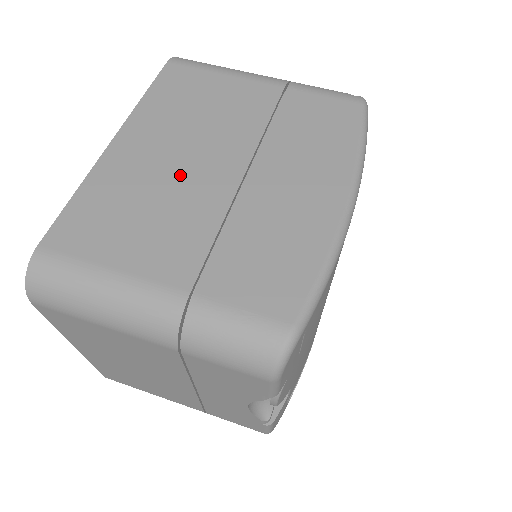
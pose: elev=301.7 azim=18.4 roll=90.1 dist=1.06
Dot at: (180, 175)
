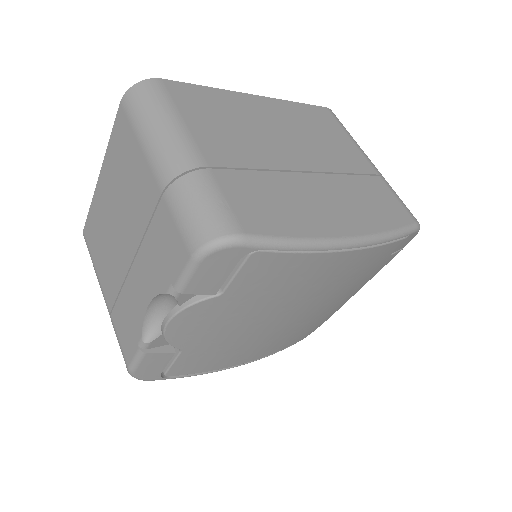
Dot at: (271, 136)
